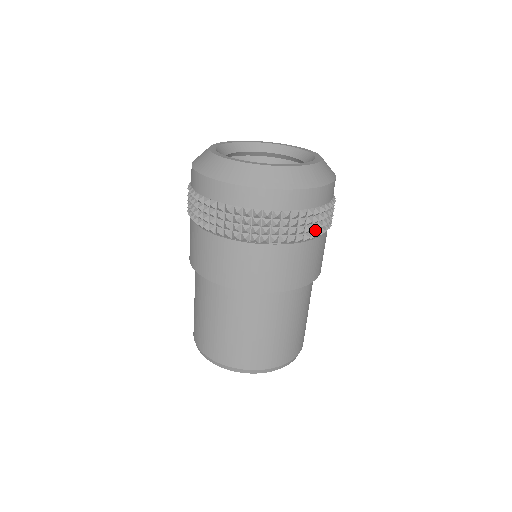
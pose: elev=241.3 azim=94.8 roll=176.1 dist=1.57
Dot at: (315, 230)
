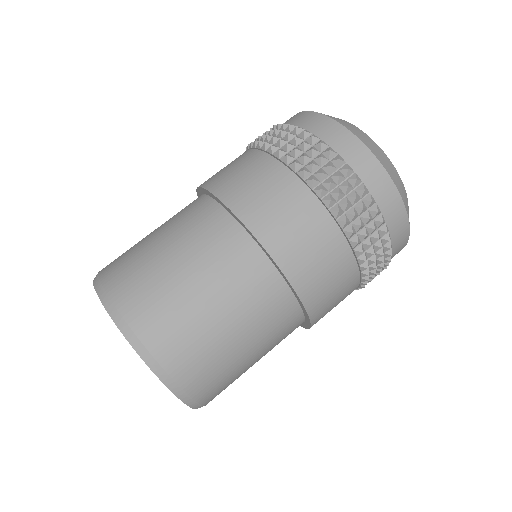
Dot at: (355, 230)
